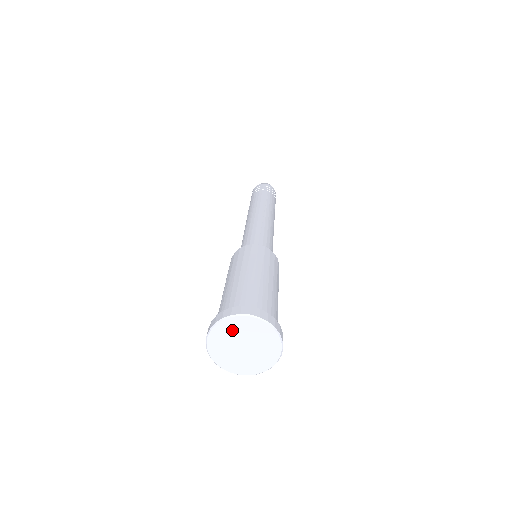
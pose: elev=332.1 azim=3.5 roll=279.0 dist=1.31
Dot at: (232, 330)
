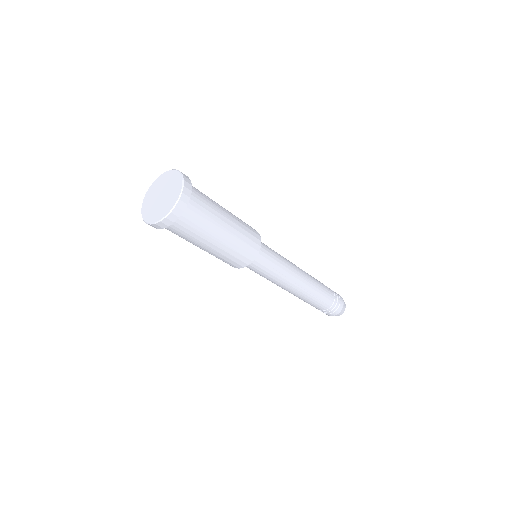
Dot at: (149, 201)
